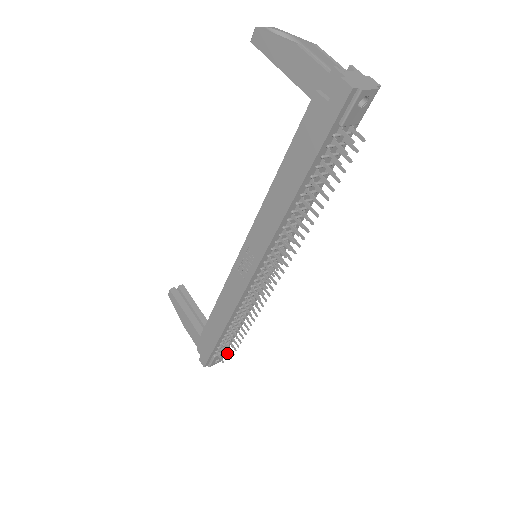
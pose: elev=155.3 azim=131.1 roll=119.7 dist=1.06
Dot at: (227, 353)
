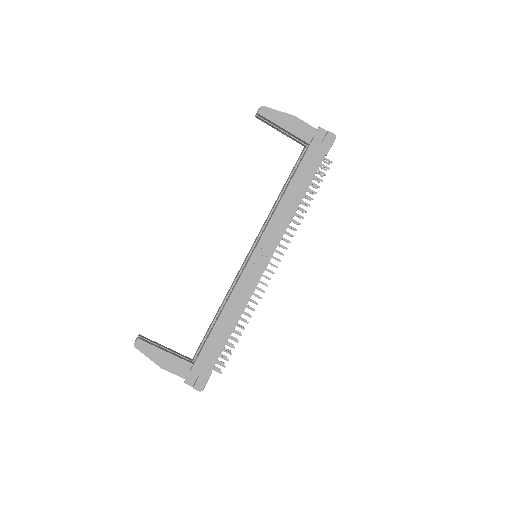
Dot at: (227, 359)
